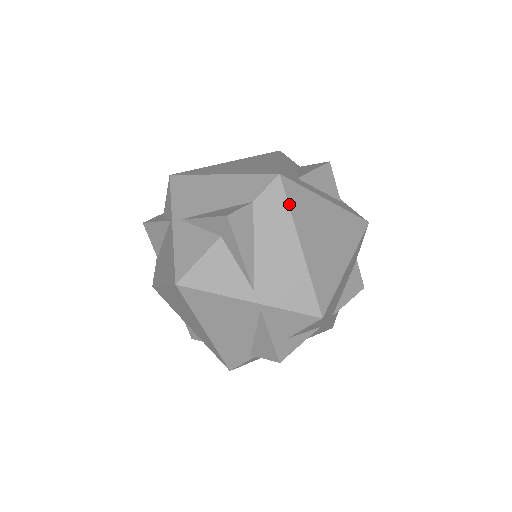
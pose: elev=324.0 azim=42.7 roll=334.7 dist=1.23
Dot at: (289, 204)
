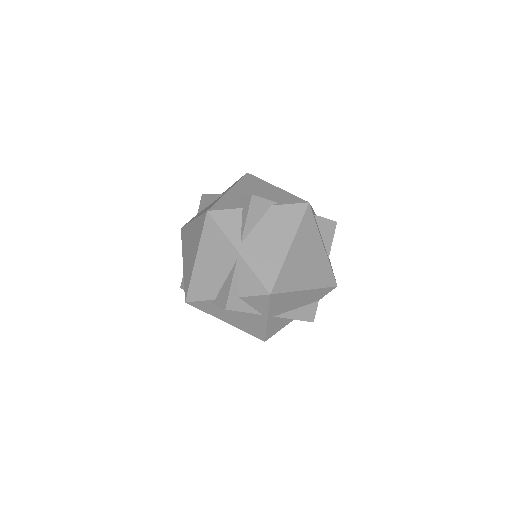
Dot at: occluded
